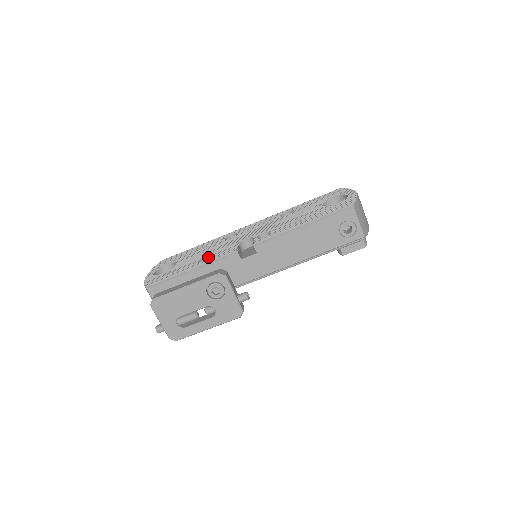
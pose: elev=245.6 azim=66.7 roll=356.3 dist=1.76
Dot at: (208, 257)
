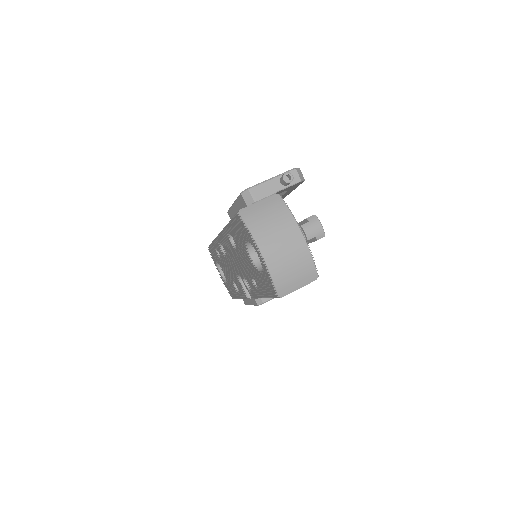
Dot at: occluded
